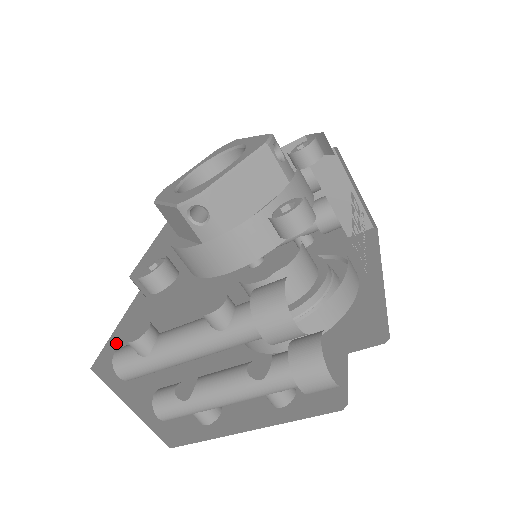
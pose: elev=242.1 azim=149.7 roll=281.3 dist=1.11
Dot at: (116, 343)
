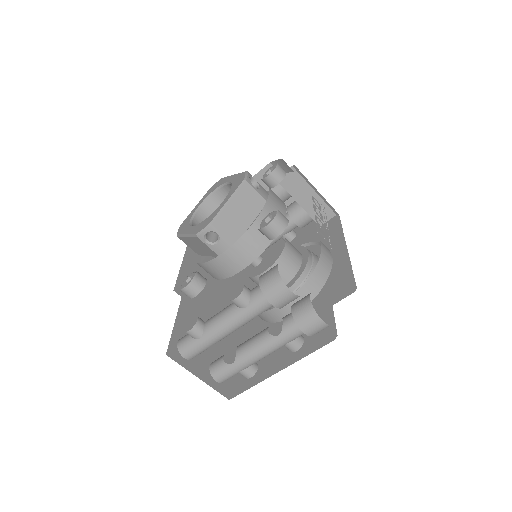
Dot at: (176, 337)
